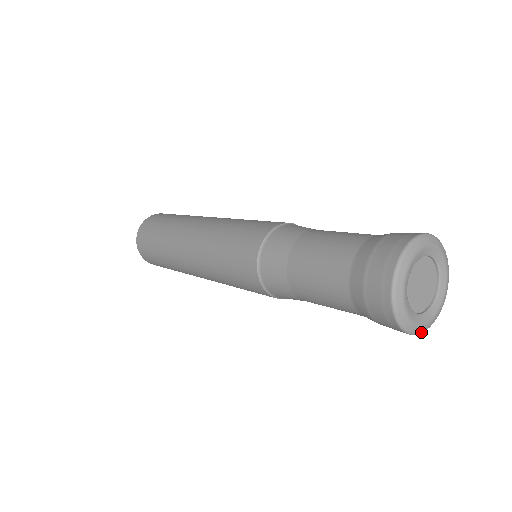
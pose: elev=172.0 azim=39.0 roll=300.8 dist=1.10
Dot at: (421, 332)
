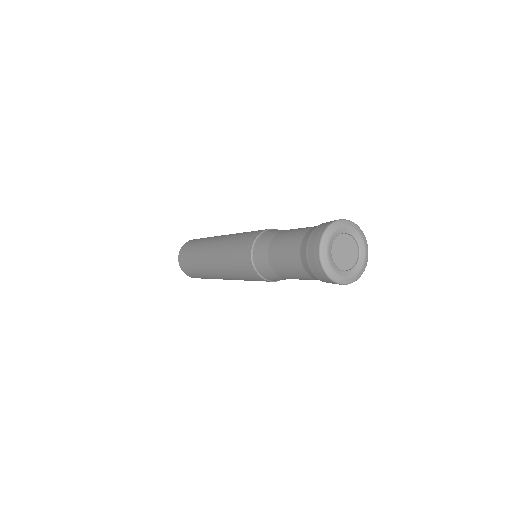
Dot at: (359, 277)
